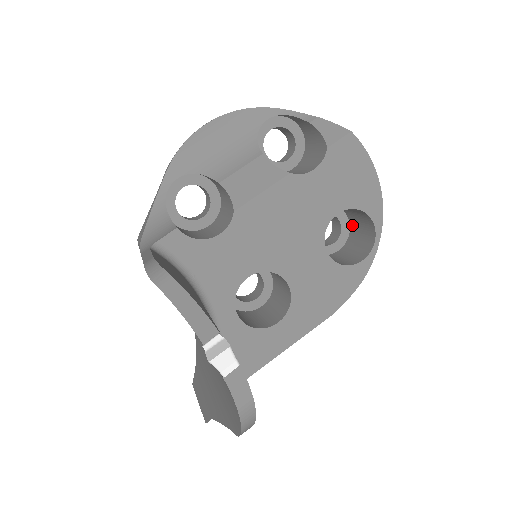
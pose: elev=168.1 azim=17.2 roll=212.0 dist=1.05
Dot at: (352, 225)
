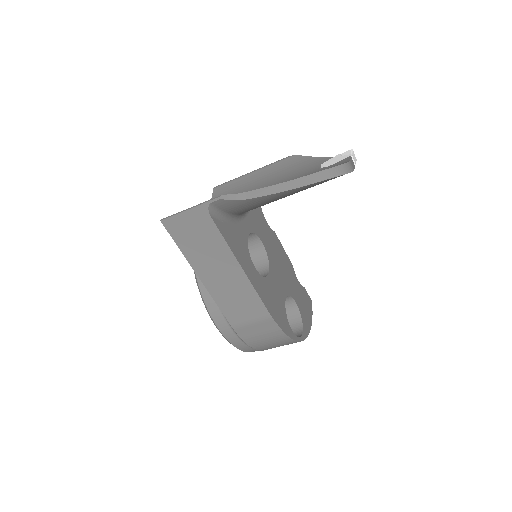
Dot at: occluded
